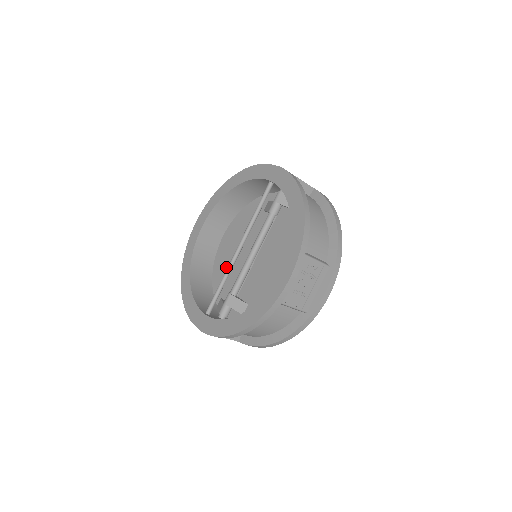
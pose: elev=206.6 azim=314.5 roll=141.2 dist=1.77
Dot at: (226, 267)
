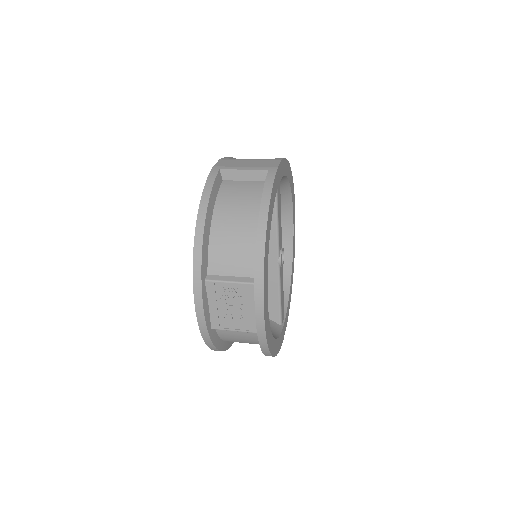
Dot at: occluded
